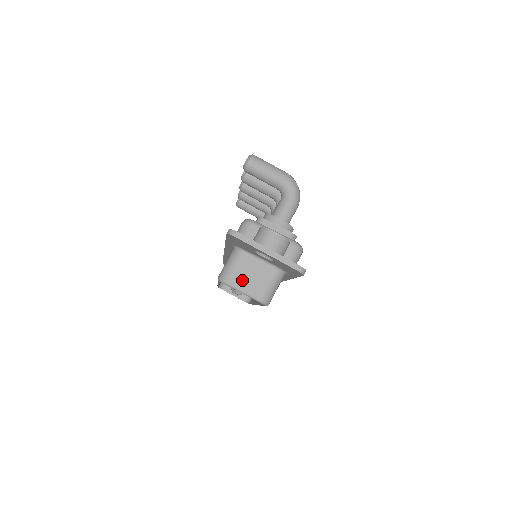
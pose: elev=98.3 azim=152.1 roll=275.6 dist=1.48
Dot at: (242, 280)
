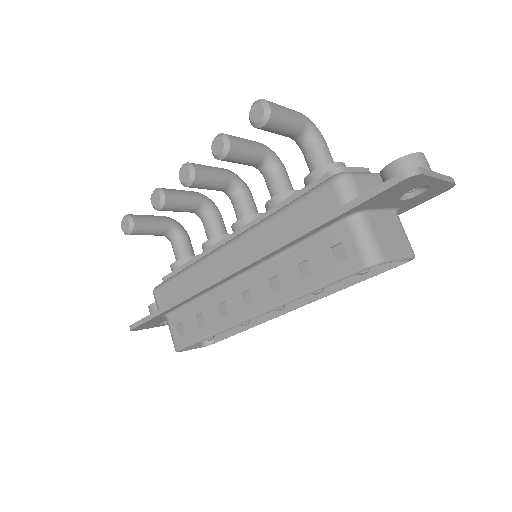
Dot at: (391, 246)
